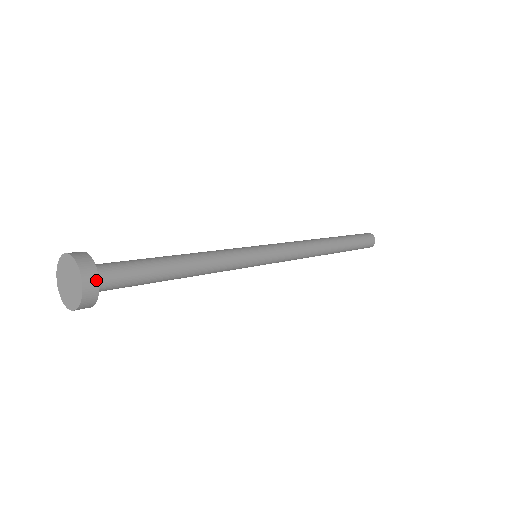
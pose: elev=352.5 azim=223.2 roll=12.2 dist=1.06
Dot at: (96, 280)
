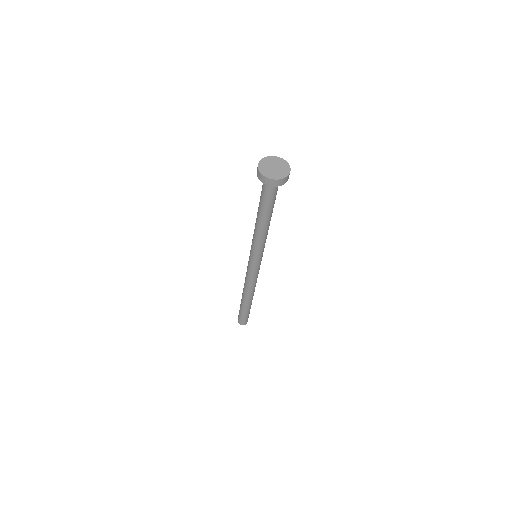
Dot at: (283, 183)
